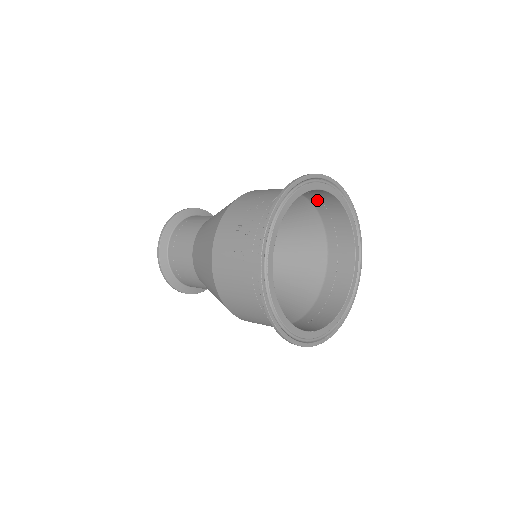
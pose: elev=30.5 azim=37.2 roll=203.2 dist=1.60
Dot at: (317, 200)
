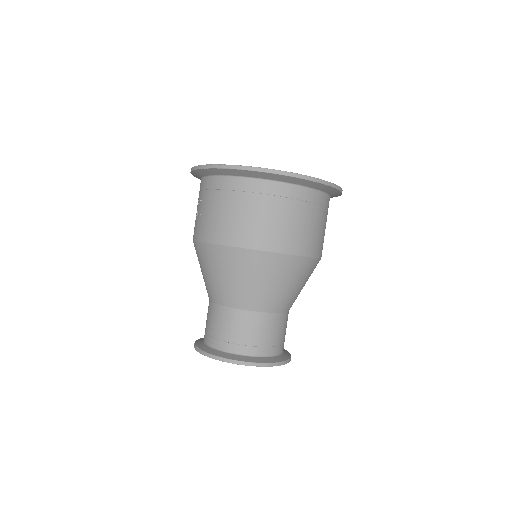
Dot at: occluded
